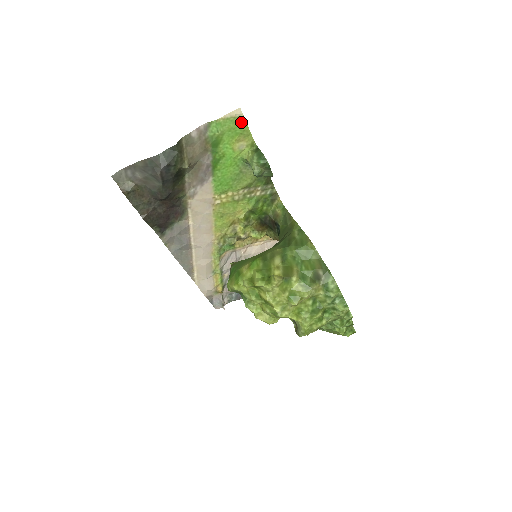
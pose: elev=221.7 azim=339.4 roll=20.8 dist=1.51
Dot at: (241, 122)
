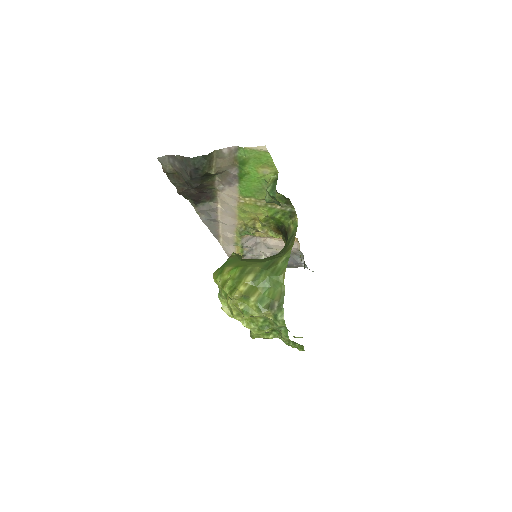
Dot at: (266, 155)
